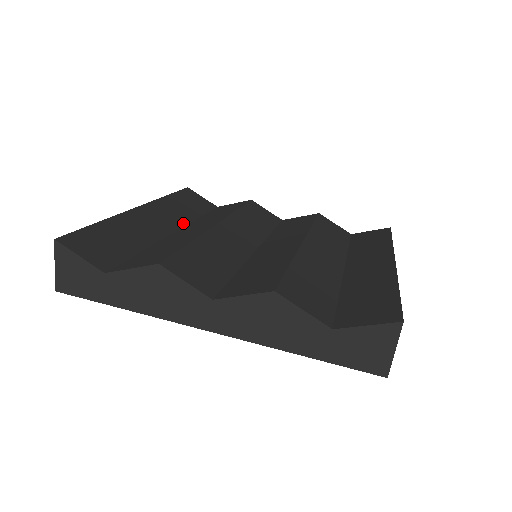
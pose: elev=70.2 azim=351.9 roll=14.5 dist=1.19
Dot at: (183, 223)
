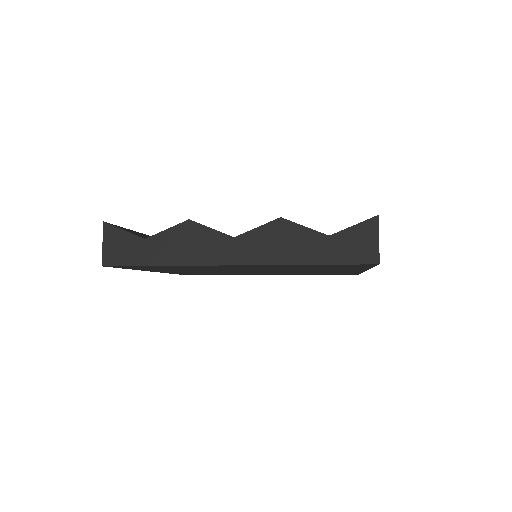
Dot at: occluded
